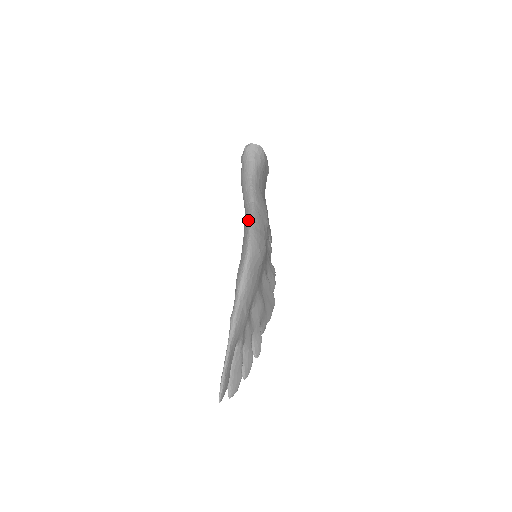
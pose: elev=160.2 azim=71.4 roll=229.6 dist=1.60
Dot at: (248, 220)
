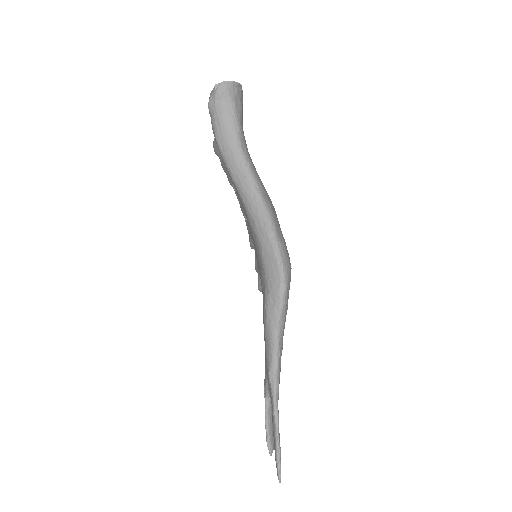
Dot at: (264, 224)
